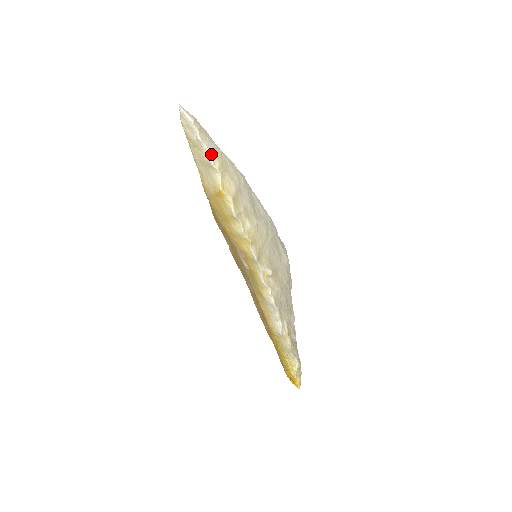
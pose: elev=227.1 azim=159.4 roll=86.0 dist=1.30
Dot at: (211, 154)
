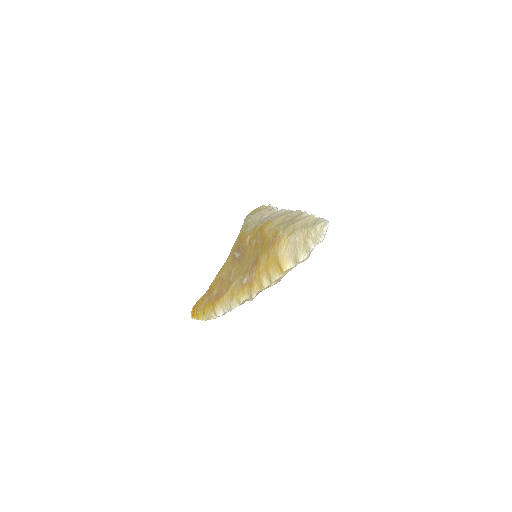
Dot at: (305, 259)
